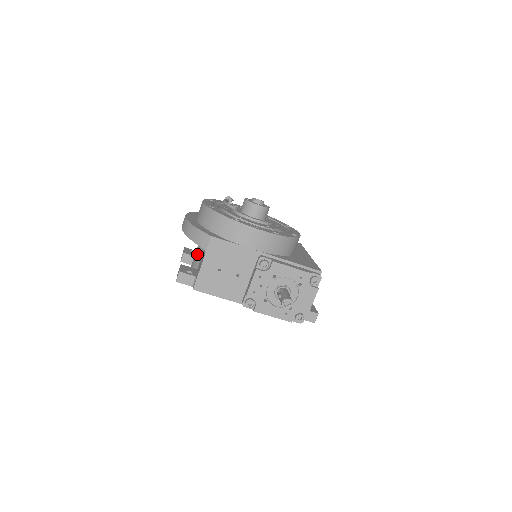
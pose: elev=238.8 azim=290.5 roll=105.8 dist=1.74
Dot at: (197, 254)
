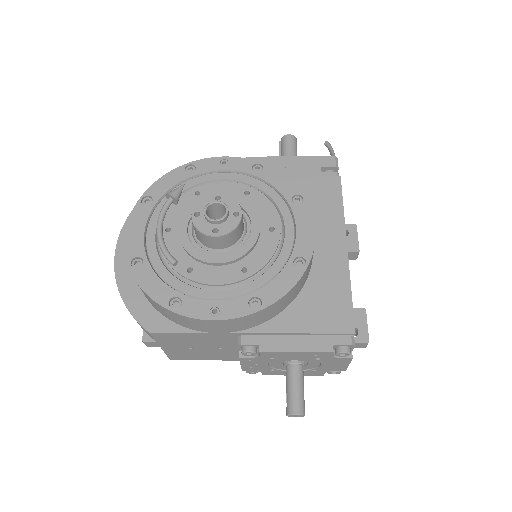
Dot at: occluded
